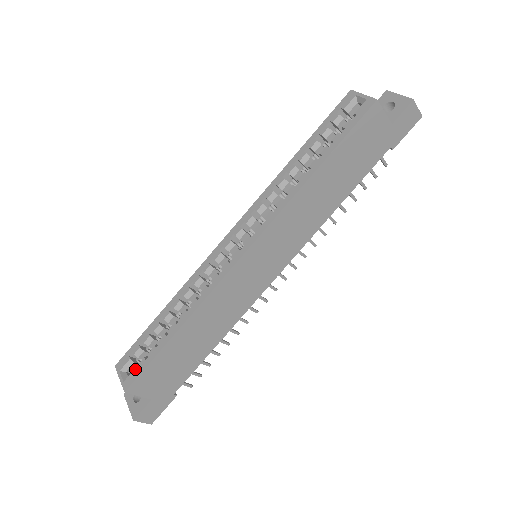
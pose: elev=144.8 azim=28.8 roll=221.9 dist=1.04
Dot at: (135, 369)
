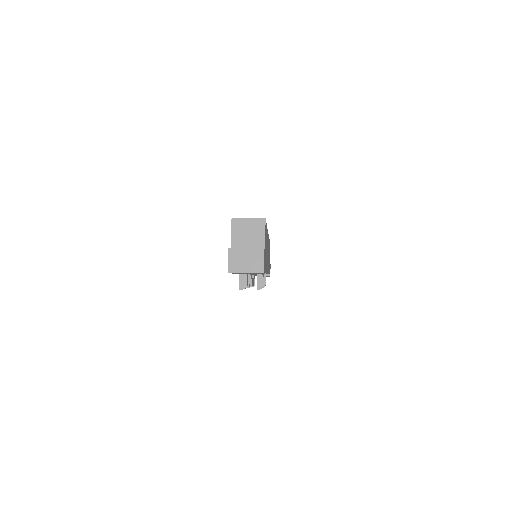
Dot at: occluded
